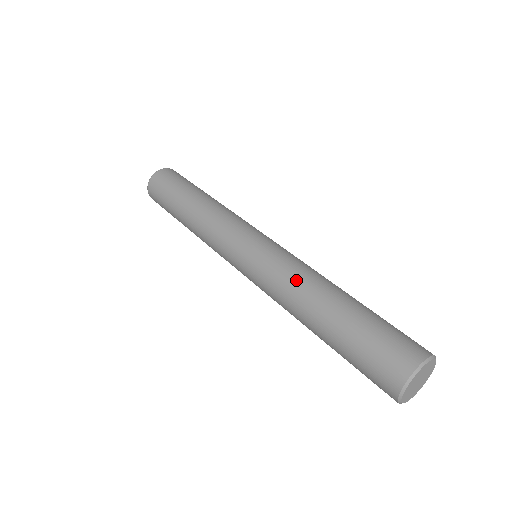
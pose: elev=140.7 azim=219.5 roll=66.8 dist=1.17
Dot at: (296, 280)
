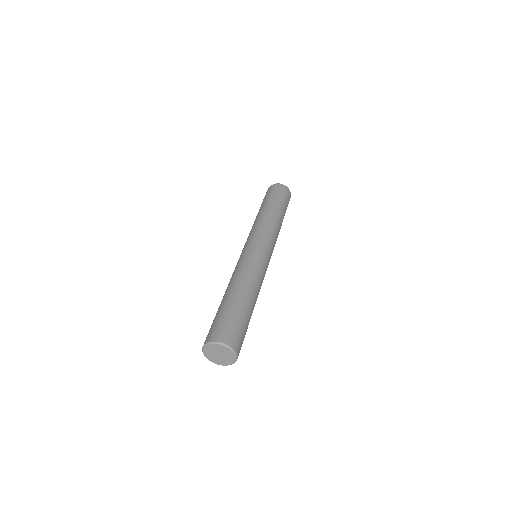
Dot at: (232, 277)
